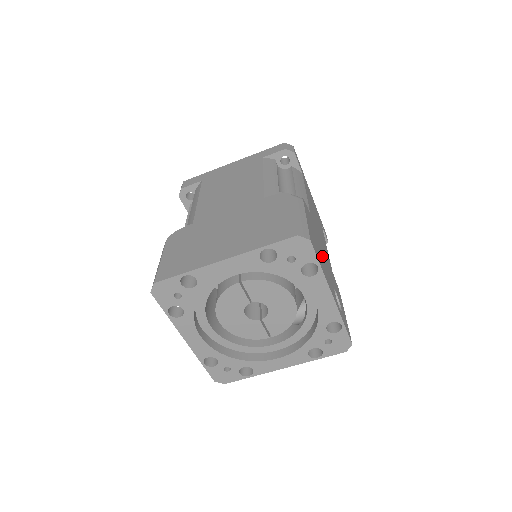
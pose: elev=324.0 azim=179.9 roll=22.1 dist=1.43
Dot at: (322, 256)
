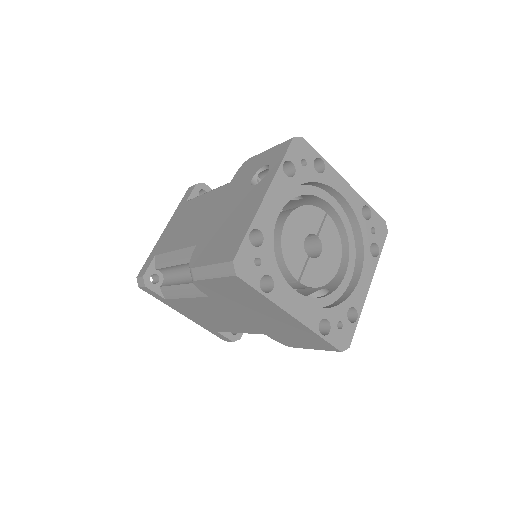
Dot at: occluded
